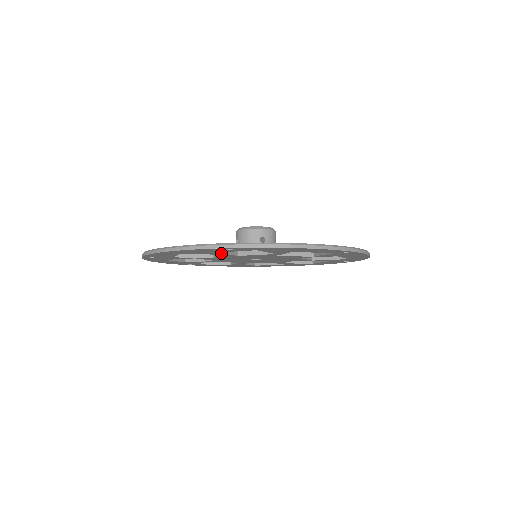
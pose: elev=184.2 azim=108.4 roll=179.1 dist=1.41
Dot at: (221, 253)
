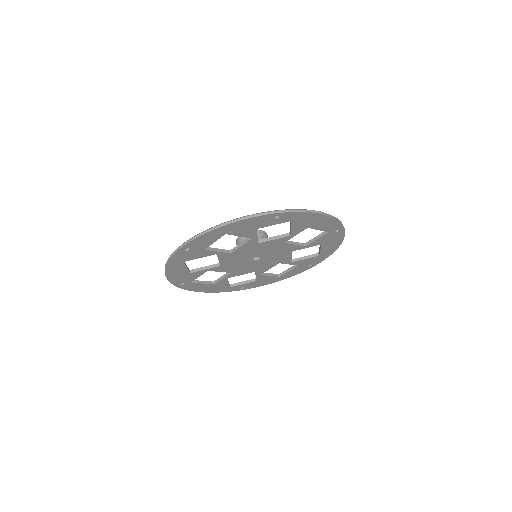
Dot at: (256, 233)
